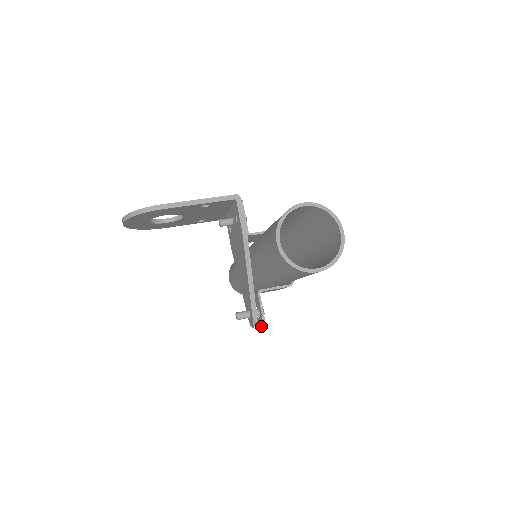
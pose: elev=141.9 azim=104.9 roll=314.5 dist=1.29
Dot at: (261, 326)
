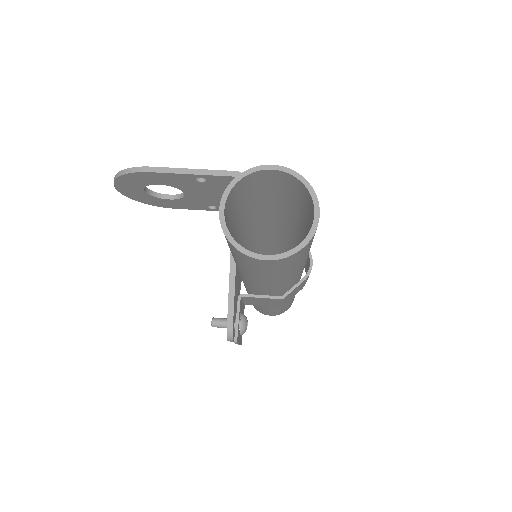
Dot at: occluded
